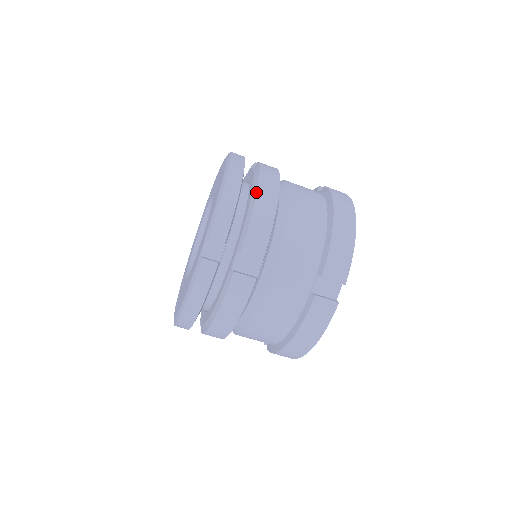
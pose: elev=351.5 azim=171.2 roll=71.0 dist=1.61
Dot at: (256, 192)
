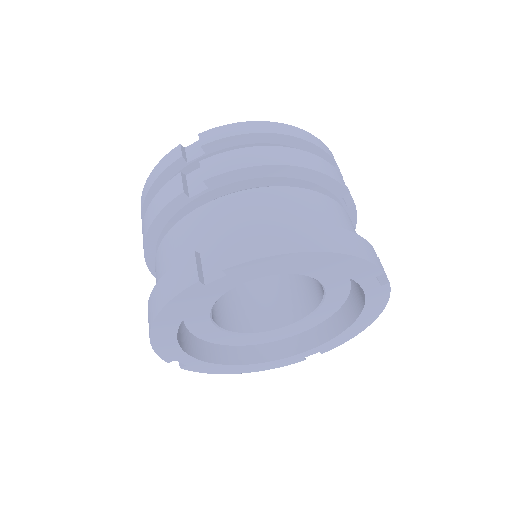
Dot at: (277, 146)
